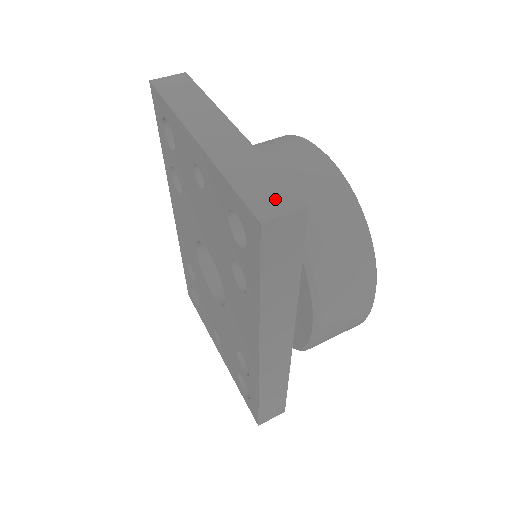
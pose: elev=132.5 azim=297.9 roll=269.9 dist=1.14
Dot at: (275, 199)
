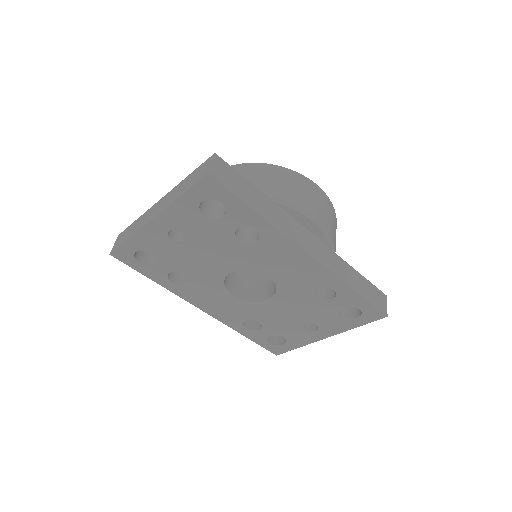
Dot at: (202, 170)
